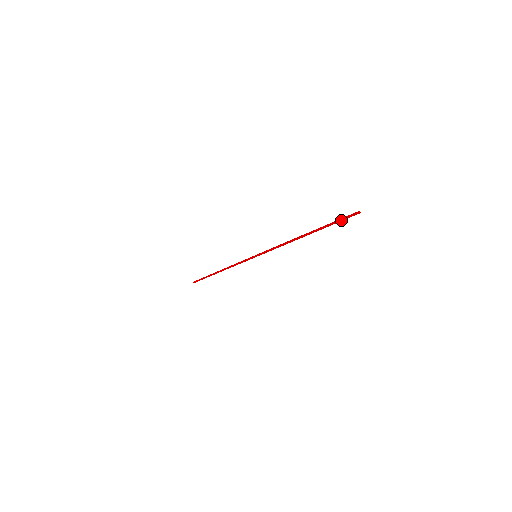
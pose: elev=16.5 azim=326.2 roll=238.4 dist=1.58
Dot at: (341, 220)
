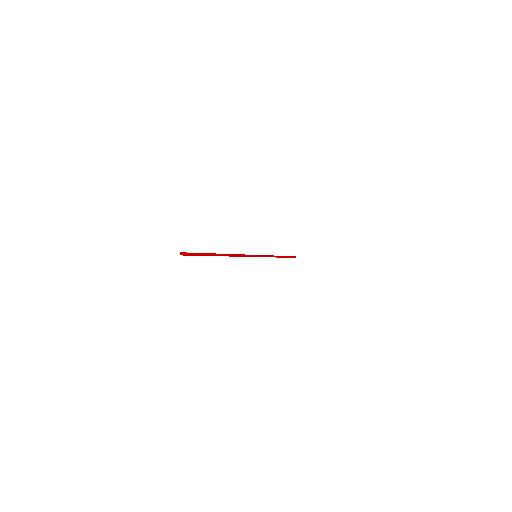
Dot at: (195, 255)
